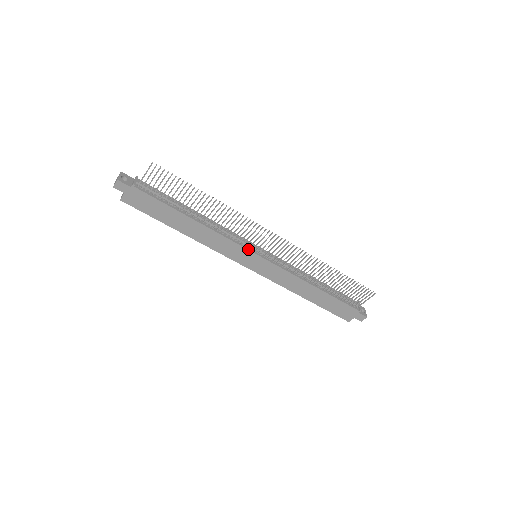
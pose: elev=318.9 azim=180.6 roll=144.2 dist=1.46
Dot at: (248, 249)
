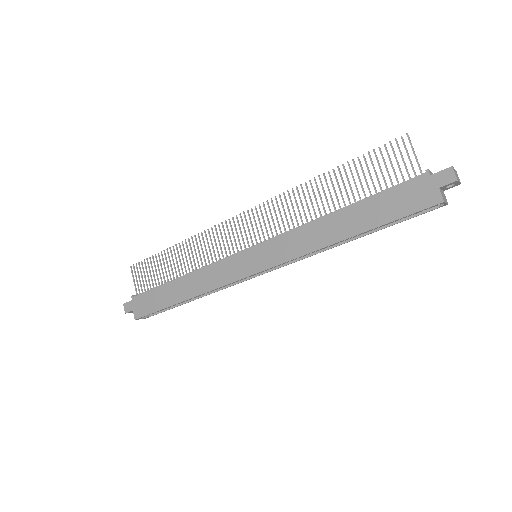
Dot at: (236, 254)
